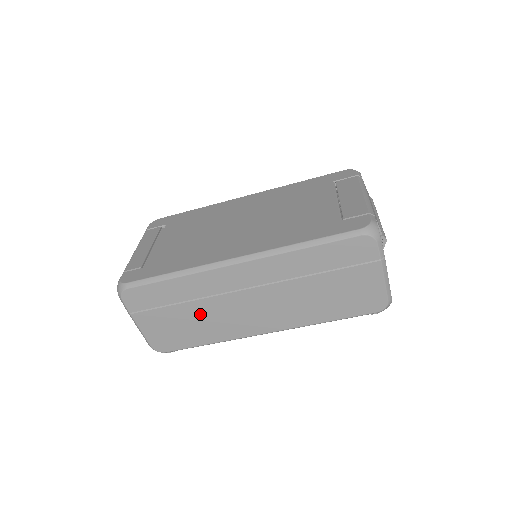
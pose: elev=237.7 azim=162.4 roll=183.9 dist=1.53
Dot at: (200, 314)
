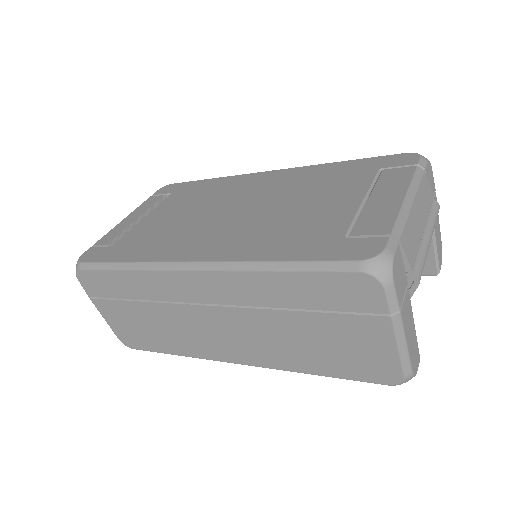
Dot at: (160, 319)
